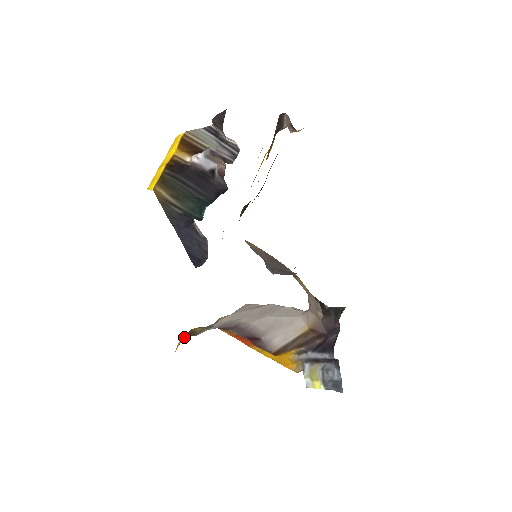
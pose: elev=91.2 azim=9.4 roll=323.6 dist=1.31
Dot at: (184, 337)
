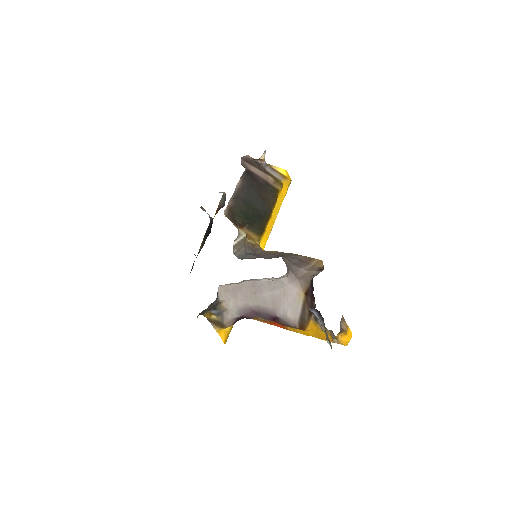
Dot at: (216, 328)
